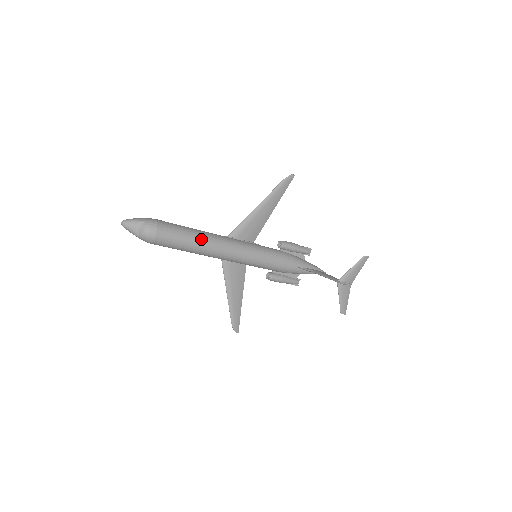
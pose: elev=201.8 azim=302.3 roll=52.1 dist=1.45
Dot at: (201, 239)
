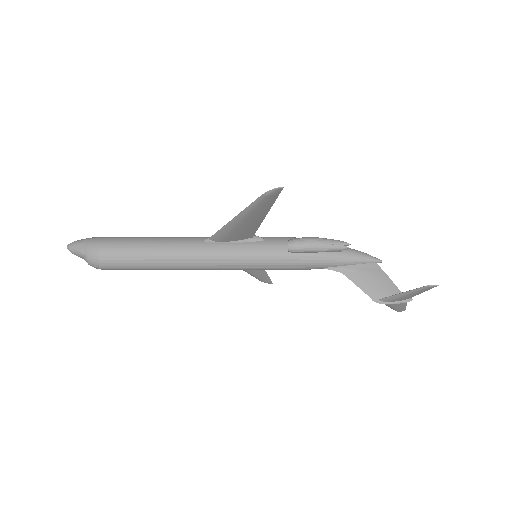
Dot at: (161, 264)
